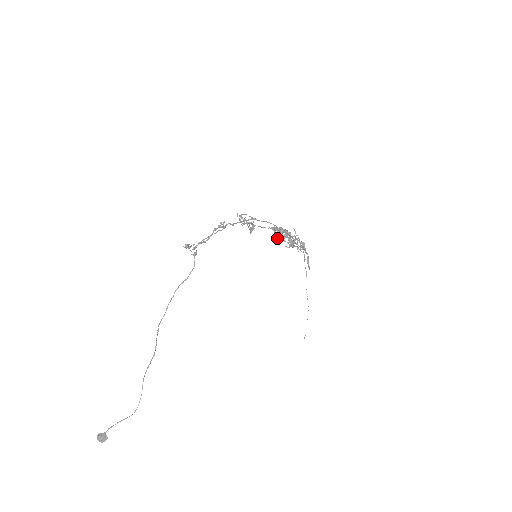
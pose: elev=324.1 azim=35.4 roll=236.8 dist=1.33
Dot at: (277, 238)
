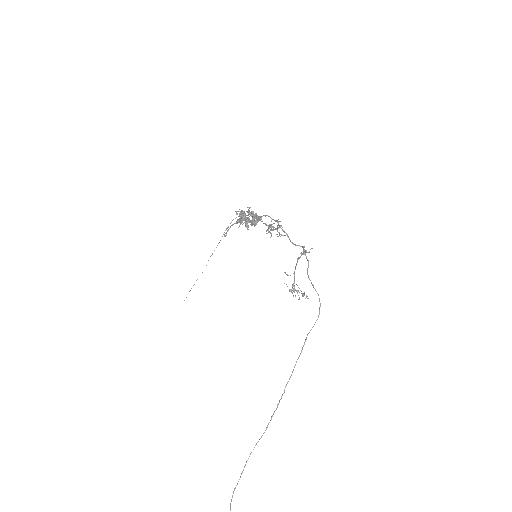
Dot at: occluded
